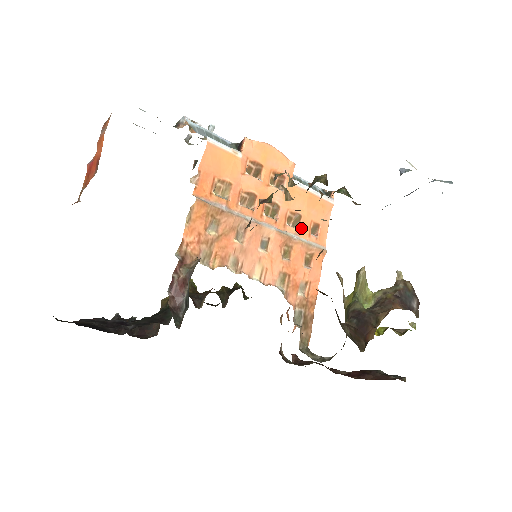
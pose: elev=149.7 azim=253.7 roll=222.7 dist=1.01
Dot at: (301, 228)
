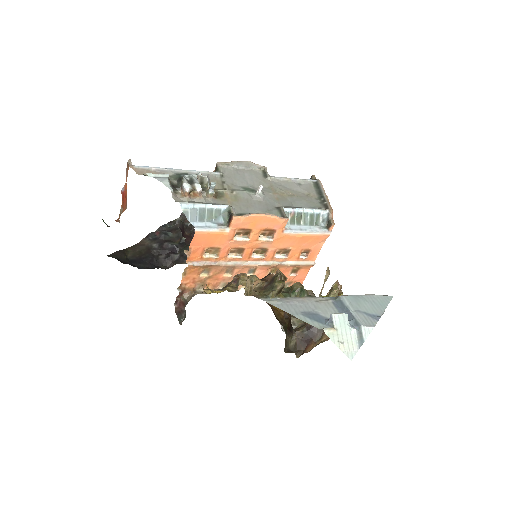
Dot at: (289, 256)
